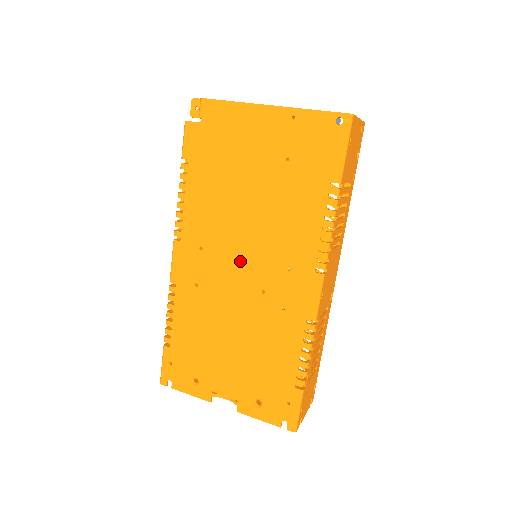
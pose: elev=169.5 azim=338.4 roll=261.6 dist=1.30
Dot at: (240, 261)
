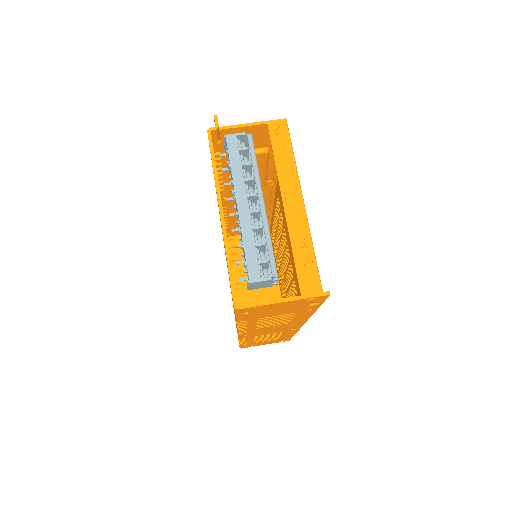
Dot at: occluded
